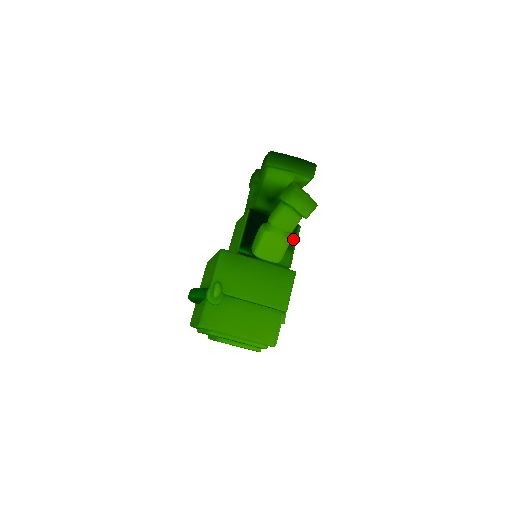
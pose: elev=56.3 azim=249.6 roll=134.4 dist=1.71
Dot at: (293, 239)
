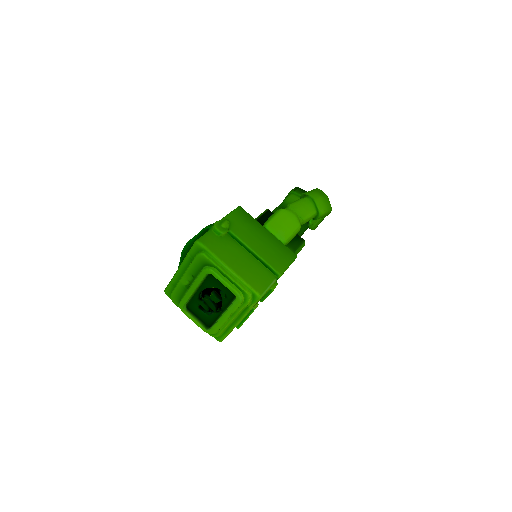
Dot at: (298, 245)
